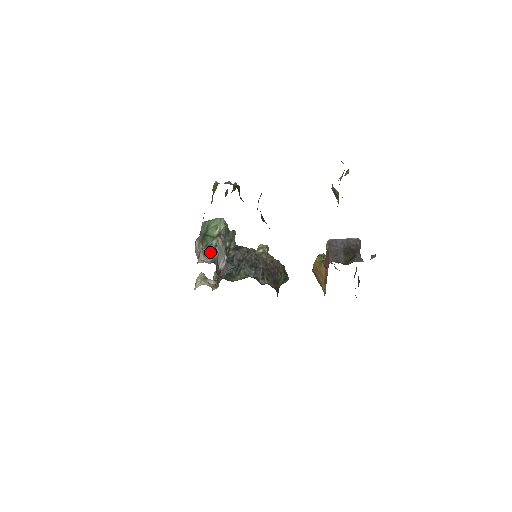
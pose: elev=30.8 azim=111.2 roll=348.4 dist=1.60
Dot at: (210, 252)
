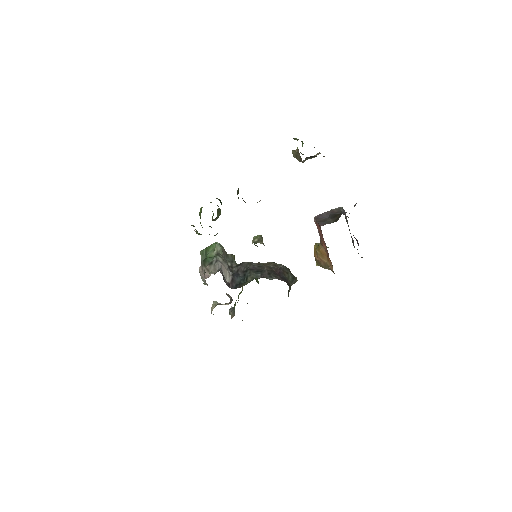
Dot at: (213, 267)
